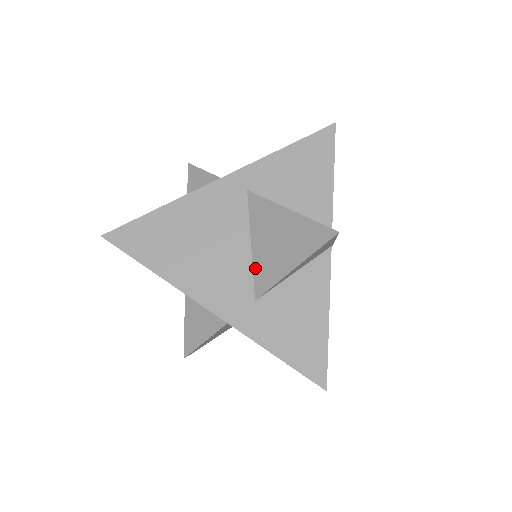
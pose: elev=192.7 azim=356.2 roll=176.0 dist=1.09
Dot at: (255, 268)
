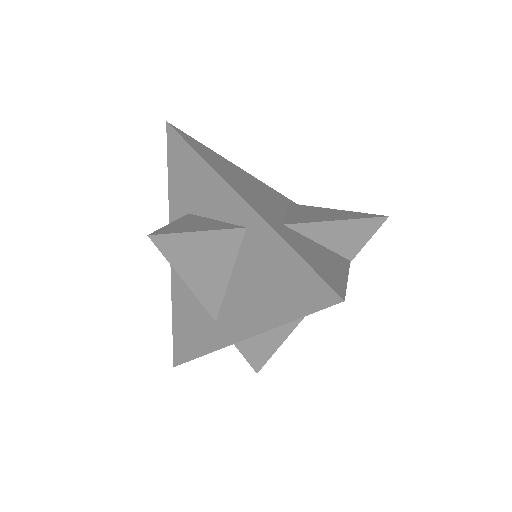
Dot at: (288, 217)
